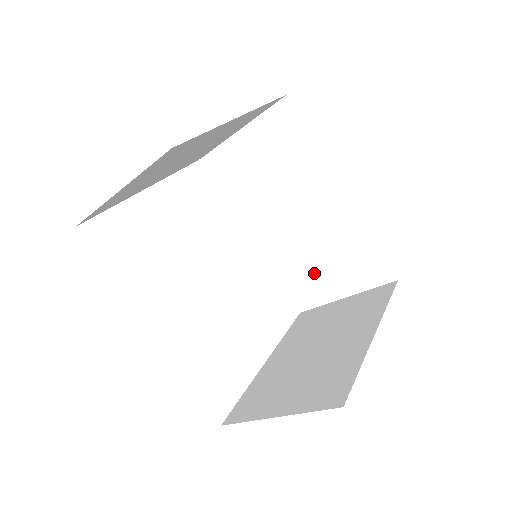
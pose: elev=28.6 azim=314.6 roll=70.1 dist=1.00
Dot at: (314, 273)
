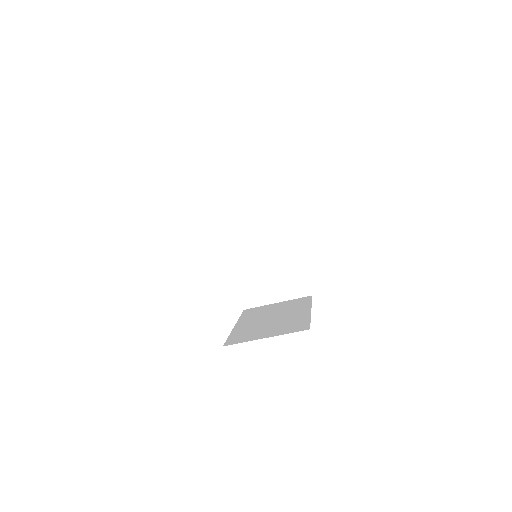
Dot at: (263, 284)
